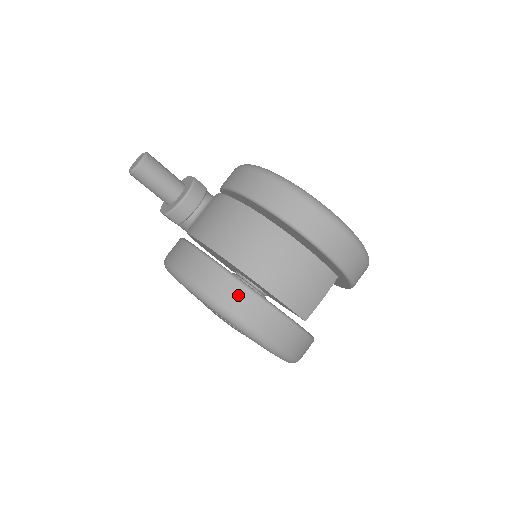
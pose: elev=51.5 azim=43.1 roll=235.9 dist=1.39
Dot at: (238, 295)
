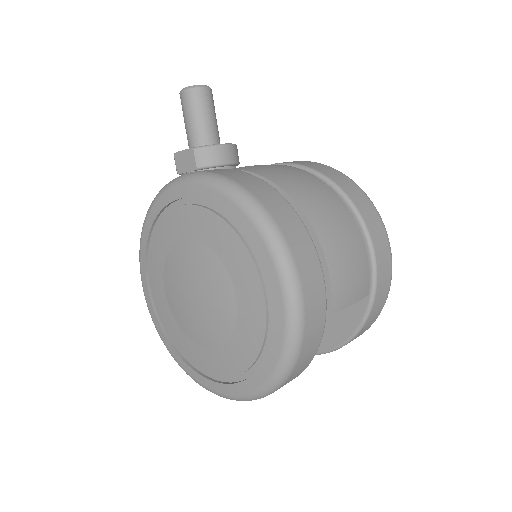
Dot at: (292, 221)
